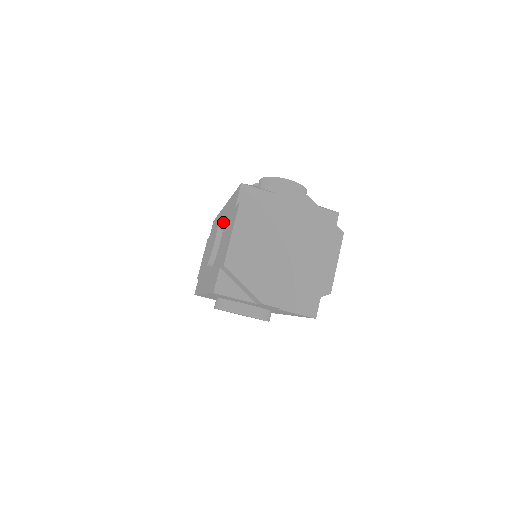
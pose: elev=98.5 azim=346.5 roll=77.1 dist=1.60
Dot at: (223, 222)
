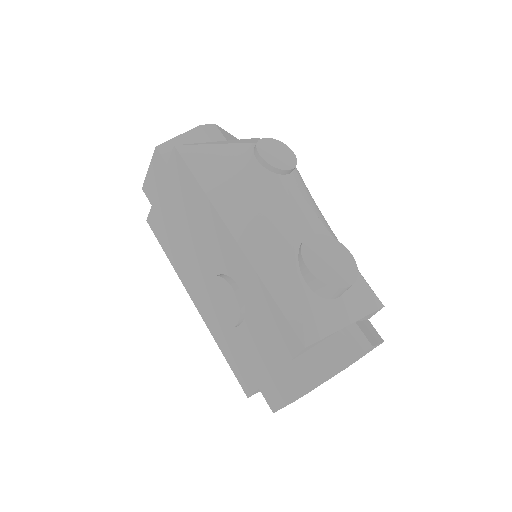
Dot at: (242, 290)
